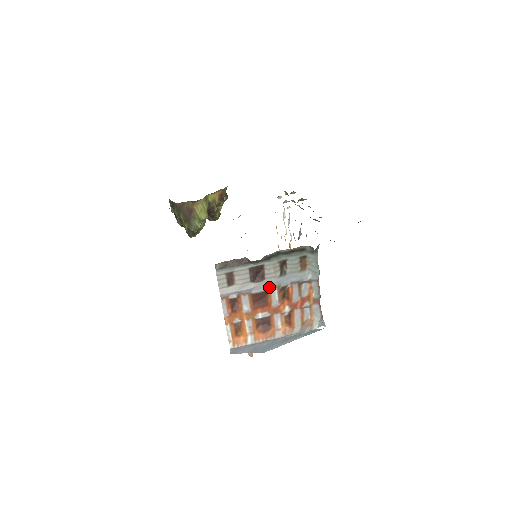
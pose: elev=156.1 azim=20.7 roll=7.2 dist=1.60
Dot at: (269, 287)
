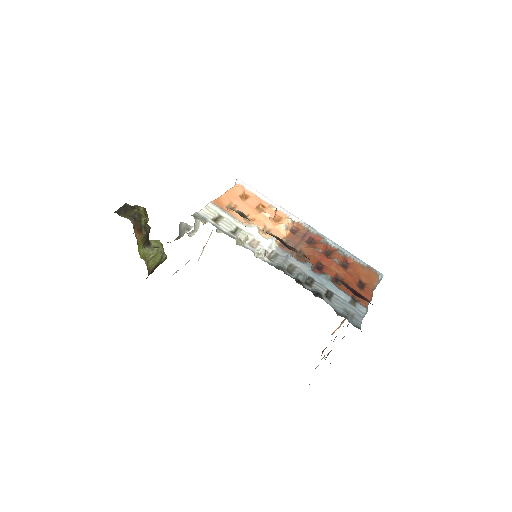
Dot at: occluded
